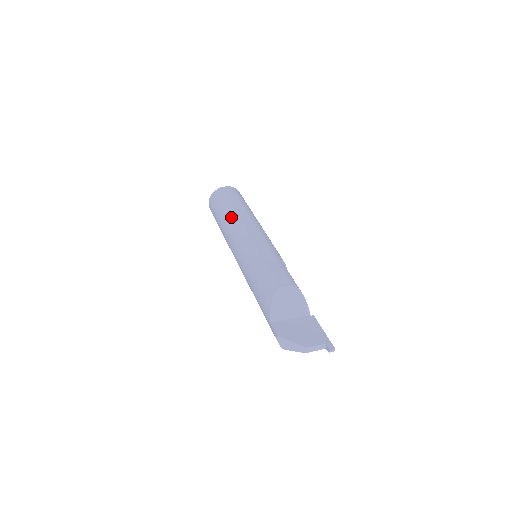
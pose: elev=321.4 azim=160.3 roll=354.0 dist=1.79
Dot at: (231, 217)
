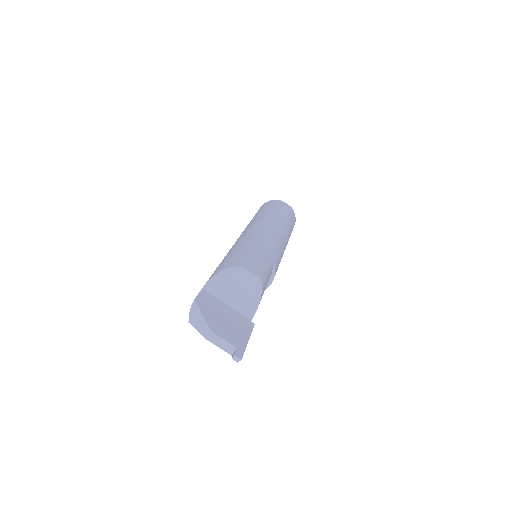
Dot at: (265, 215)
